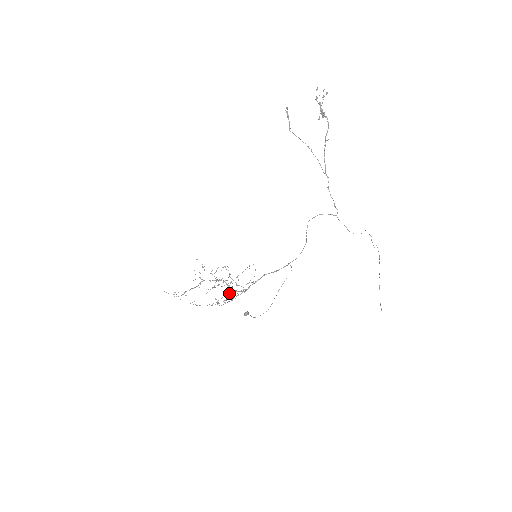
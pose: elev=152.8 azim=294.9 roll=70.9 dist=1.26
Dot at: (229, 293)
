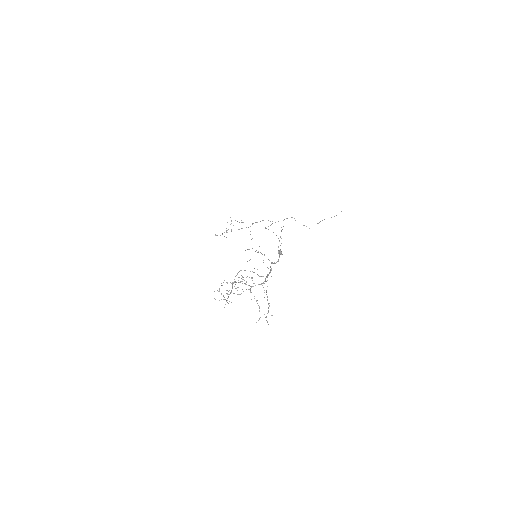
Dot at: occluded
